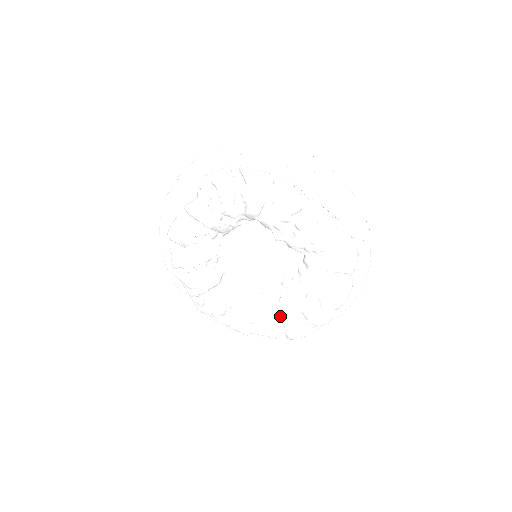
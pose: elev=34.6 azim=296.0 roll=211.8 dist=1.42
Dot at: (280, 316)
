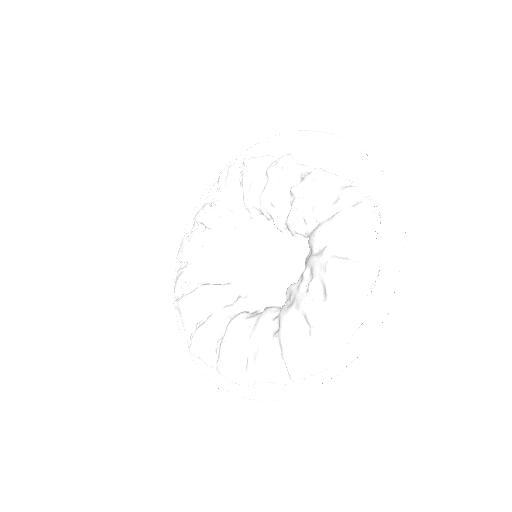
Dot at: (277, 331)
